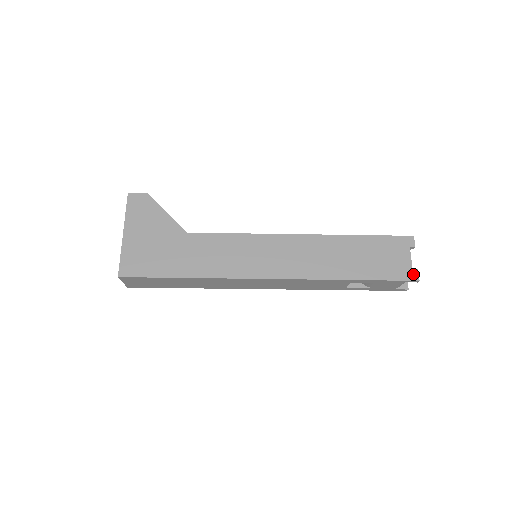
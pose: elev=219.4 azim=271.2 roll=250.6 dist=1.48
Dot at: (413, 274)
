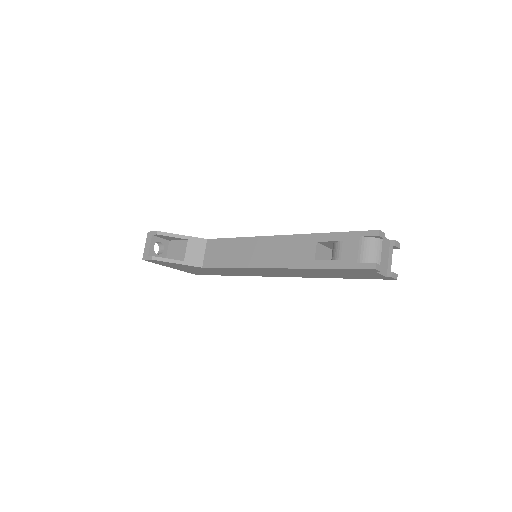
Dot at: (389, 278)
